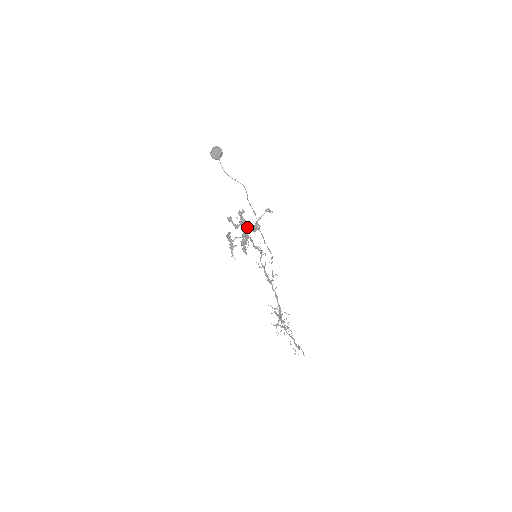
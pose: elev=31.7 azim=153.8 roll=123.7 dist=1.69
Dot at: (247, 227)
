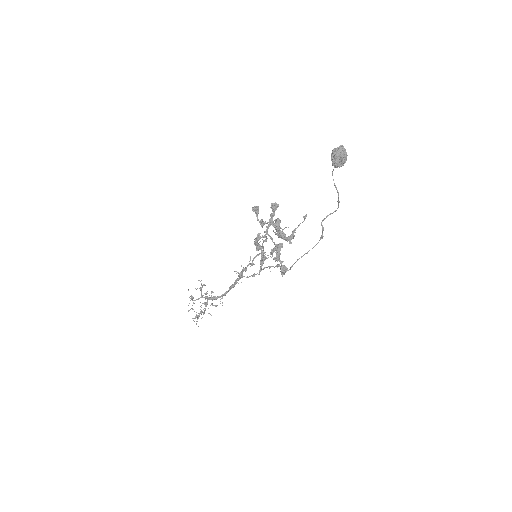
Dot at: (282, 234)
